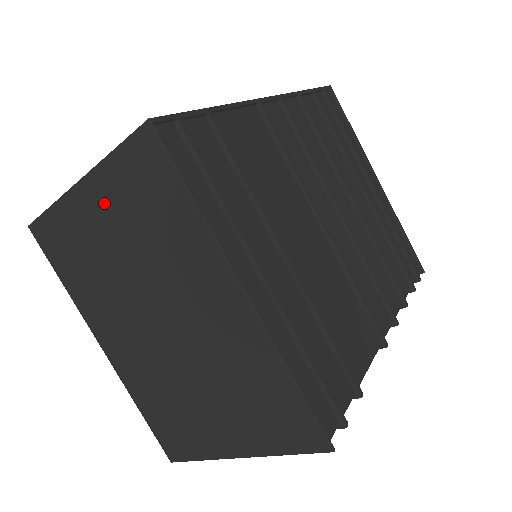
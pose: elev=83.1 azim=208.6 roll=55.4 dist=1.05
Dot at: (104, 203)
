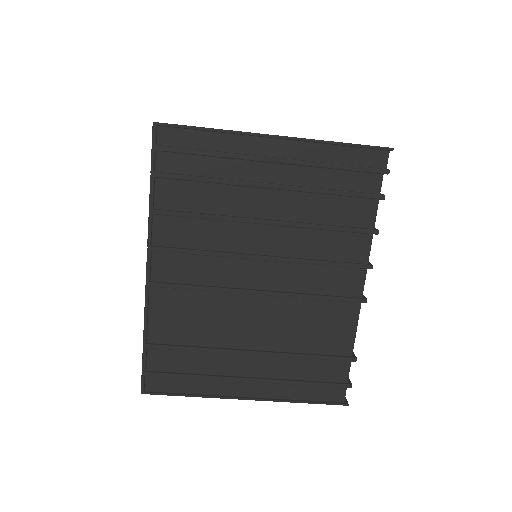
Dot at: occluded
